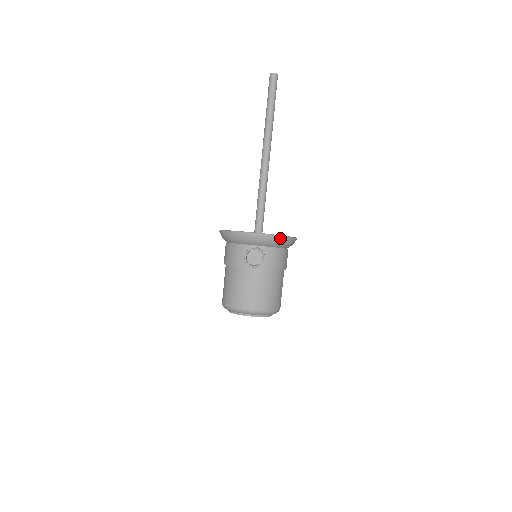
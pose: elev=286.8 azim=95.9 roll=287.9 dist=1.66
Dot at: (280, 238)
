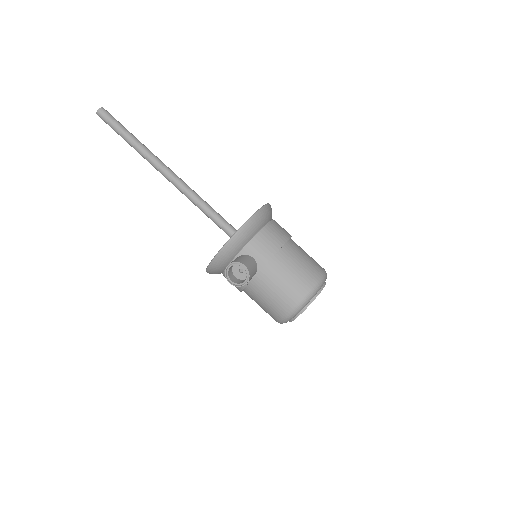
Dot at: (243, 229)
